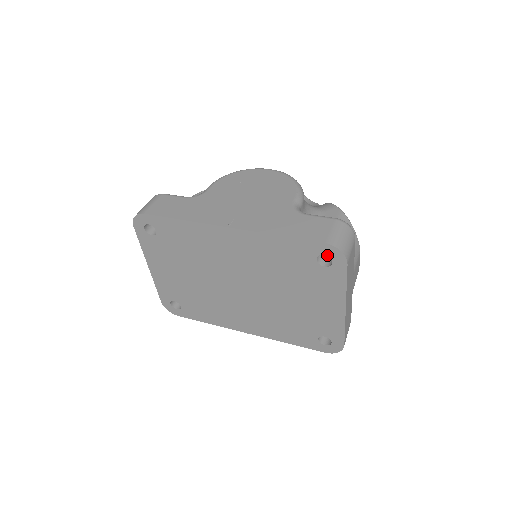
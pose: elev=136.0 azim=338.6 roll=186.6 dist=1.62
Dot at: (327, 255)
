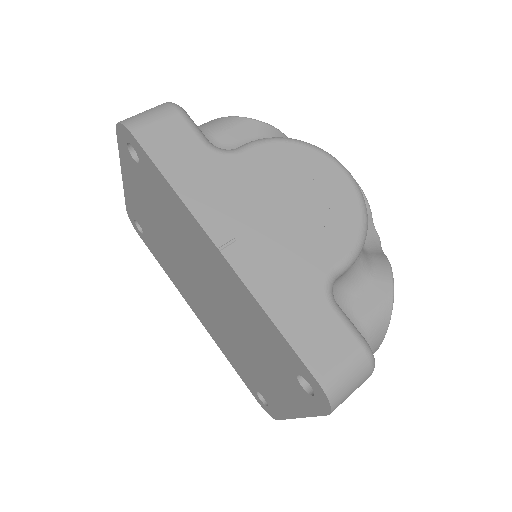
Dot at: (312, 388)
